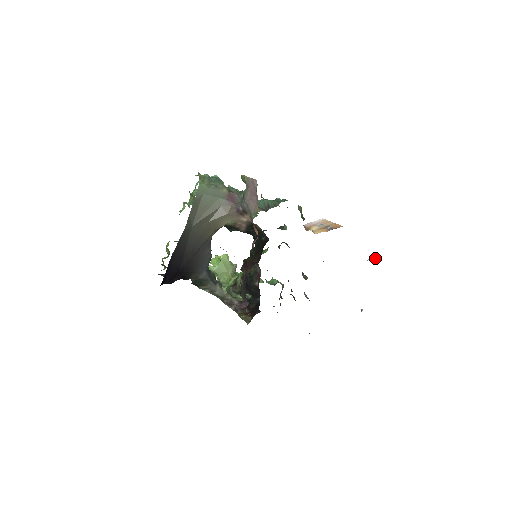
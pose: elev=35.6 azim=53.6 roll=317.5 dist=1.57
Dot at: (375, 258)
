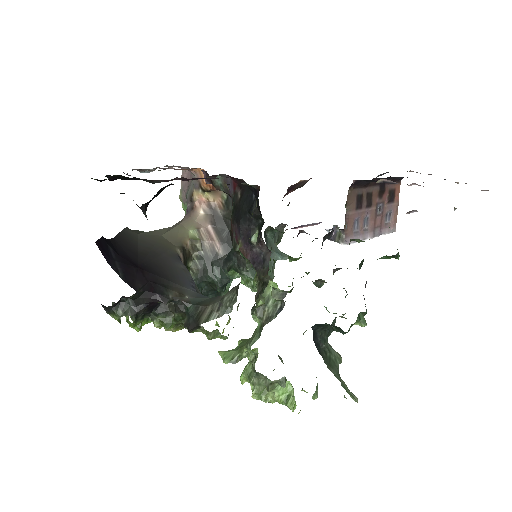
Dot at: (413, 210)
